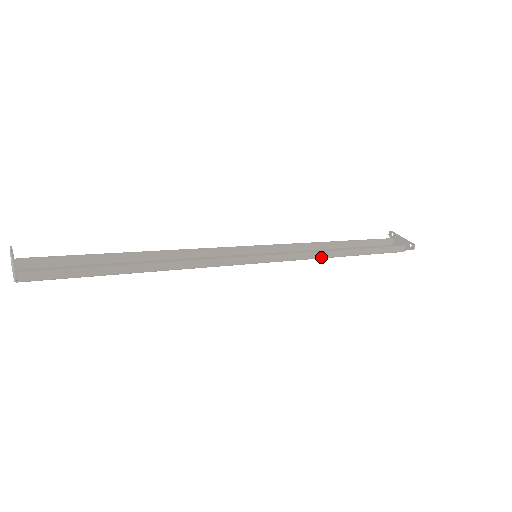
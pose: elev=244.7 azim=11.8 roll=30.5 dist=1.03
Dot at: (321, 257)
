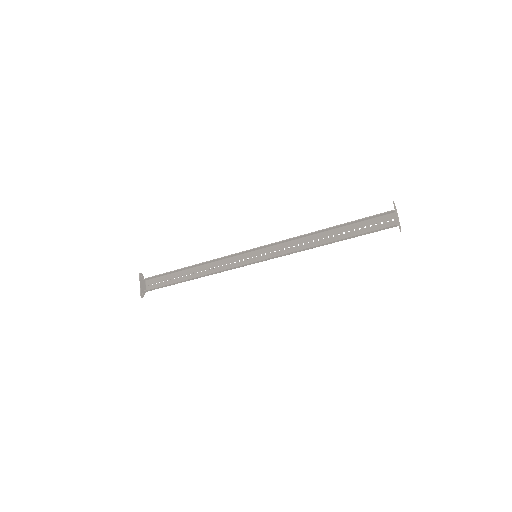
Dot at: occluded
